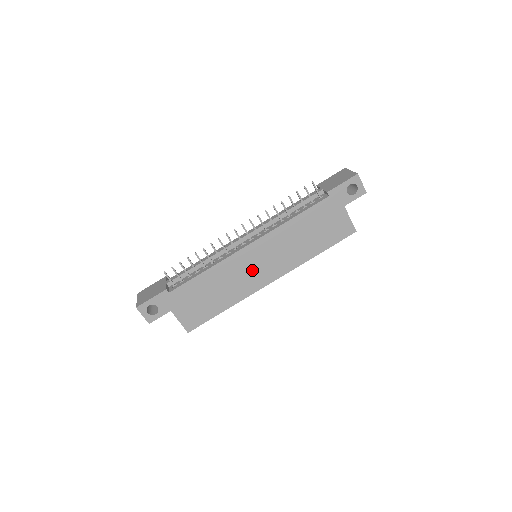
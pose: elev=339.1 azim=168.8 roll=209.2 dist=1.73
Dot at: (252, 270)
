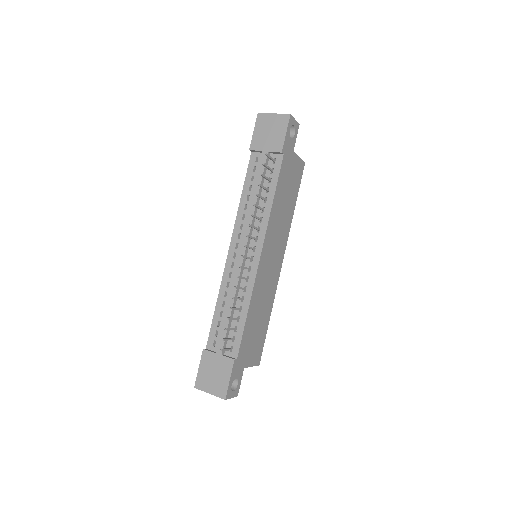
Dot at: (270, 271)
